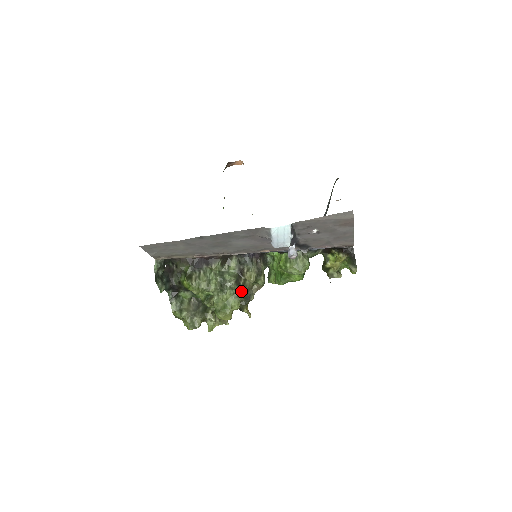
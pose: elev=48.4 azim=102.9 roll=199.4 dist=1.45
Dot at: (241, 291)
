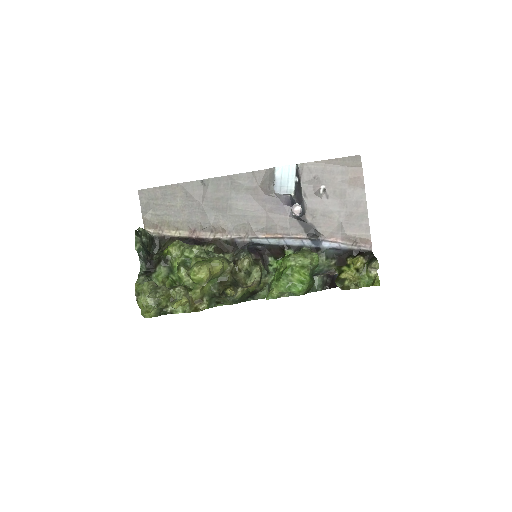
Dot at: (229, 262)
